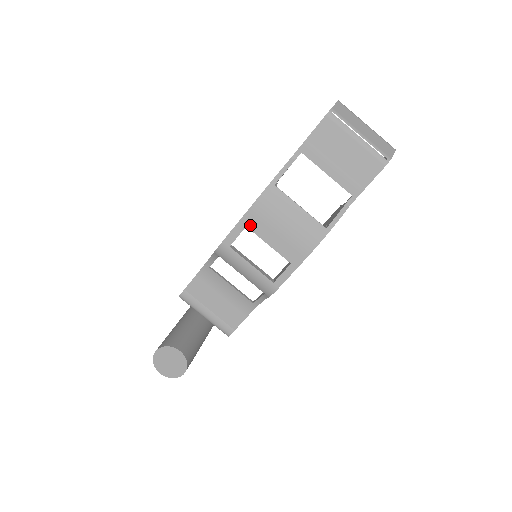
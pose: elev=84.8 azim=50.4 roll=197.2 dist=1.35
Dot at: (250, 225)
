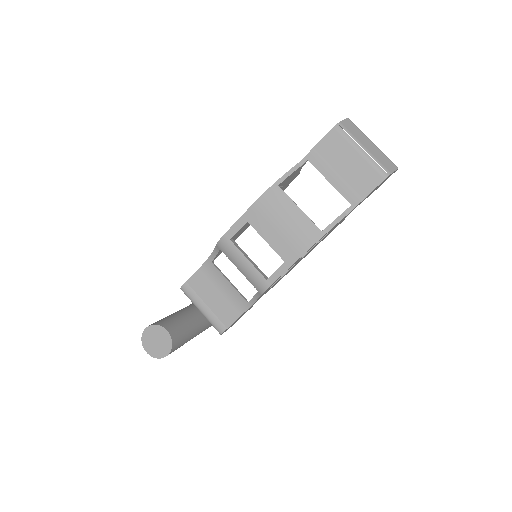
Dot at: (251, 221)
